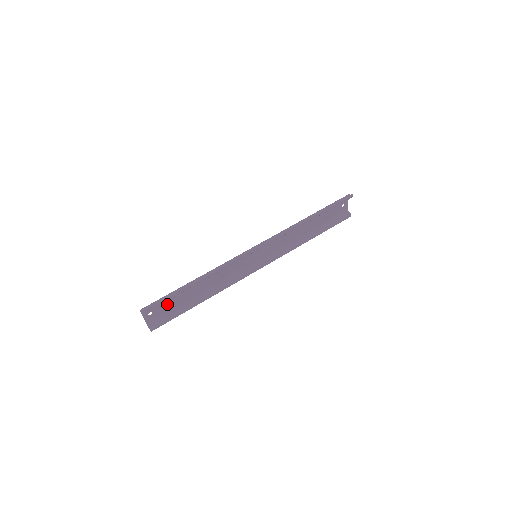
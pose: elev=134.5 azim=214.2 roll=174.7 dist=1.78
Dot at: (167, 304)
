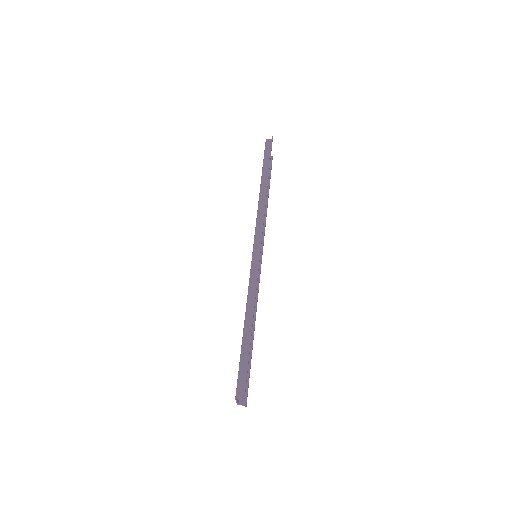
Dot at: occluded
